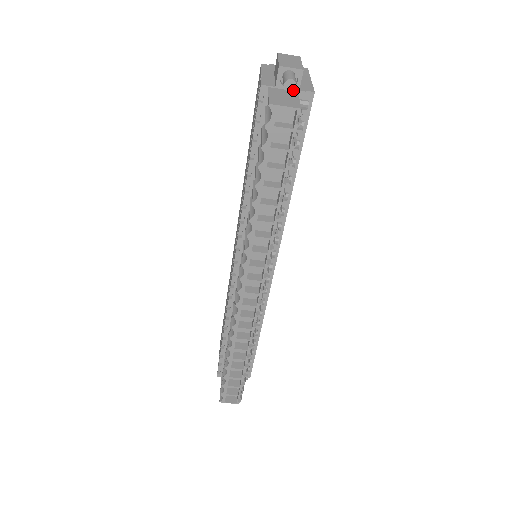
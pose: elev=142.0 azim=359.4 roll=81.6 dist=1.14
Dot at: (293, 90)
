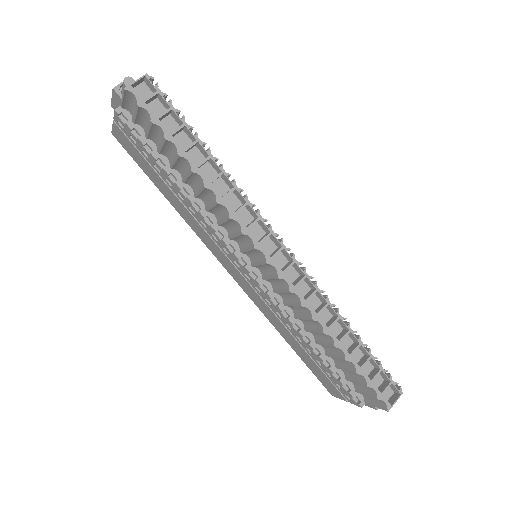
Dot at: occluded
